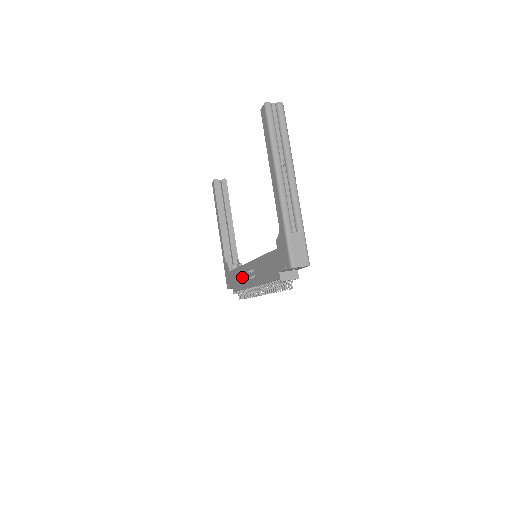
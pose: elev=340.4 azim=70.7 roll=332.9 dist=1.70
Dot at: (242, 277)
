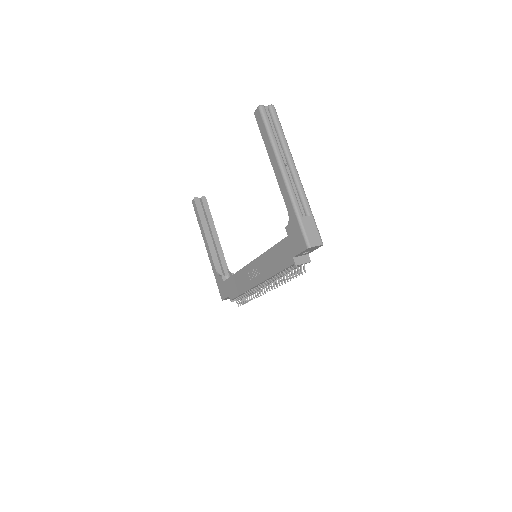
Dot at: (242, 280)
